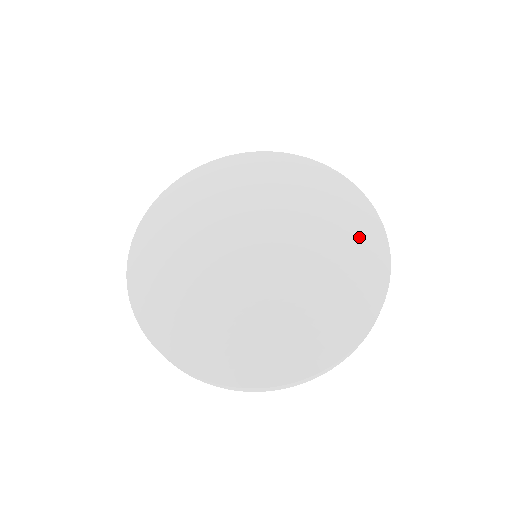
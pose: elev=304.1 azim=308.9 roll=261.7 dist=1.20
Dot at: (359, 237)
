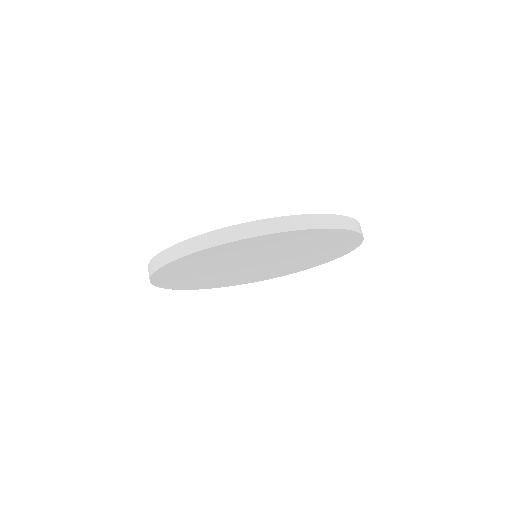
Dot at: occluded
